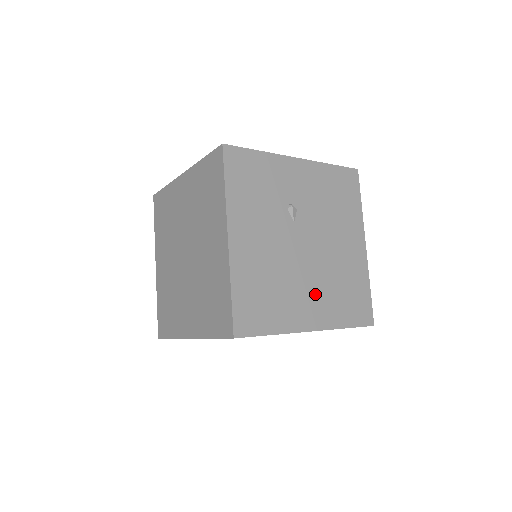
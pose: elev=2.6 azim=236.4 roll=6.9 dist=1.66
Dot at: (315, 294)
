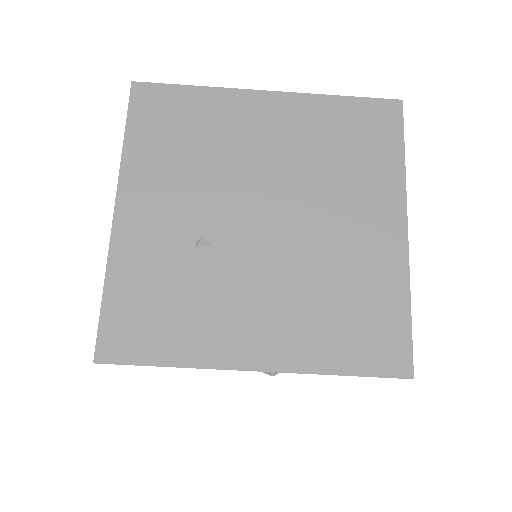
Dot at: occluded
